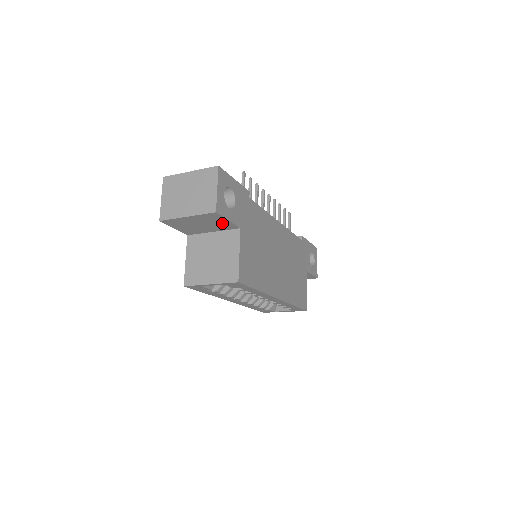
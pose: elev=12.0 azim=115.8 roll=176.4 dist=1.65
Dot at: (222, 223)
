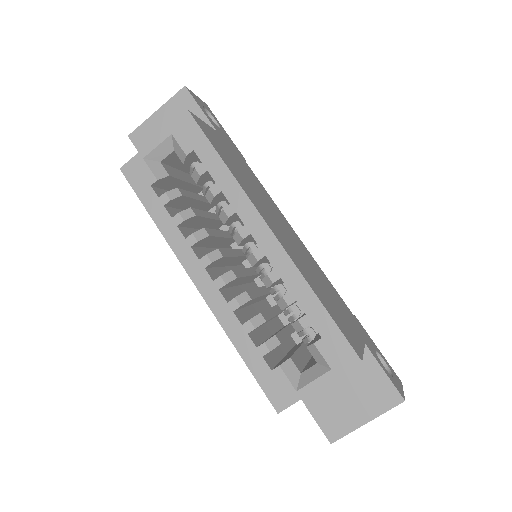
Dot at: occluded
